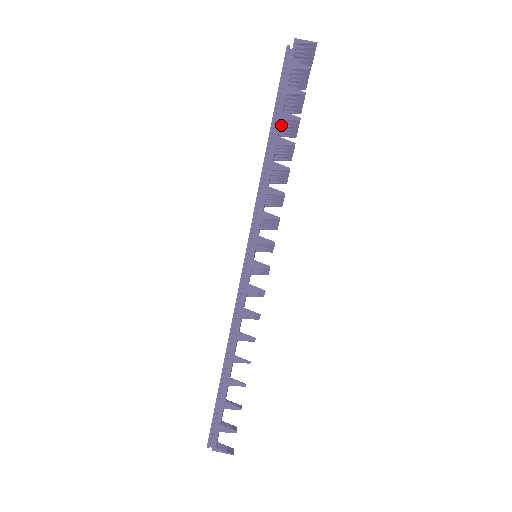
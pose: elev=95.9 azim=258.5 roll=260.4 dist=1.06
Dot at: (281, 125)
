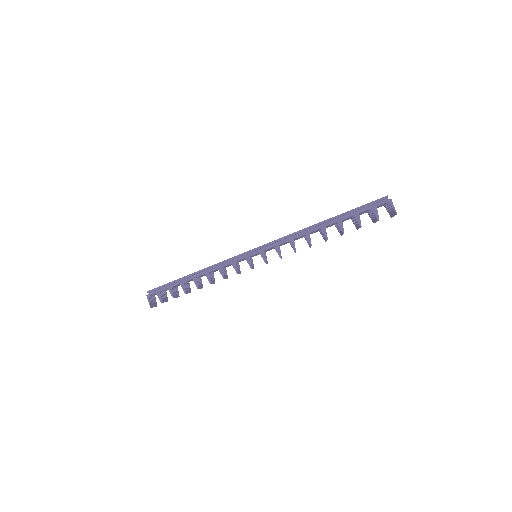
Dot at: occluded
